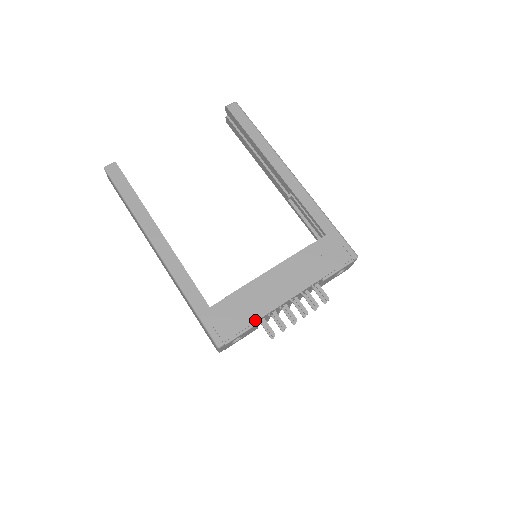
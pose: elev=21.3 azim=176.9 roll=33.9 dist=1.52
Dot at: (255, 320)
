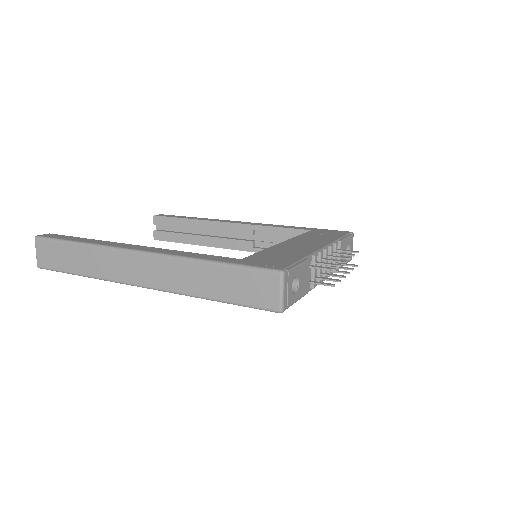
Dot at: (303, 256)
